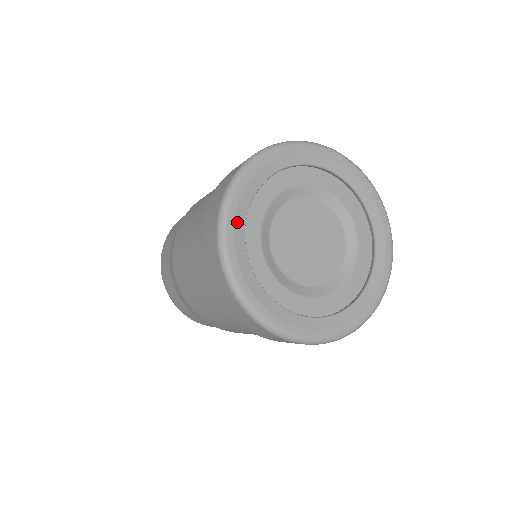
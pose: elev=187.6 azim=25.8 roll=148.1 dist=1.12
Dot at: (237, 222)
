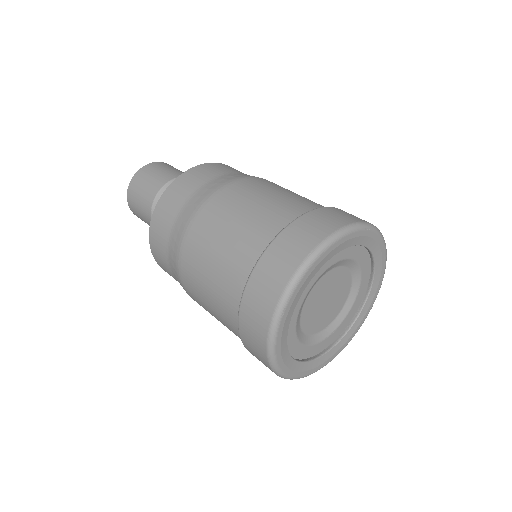
Dot at: (287, 318)
